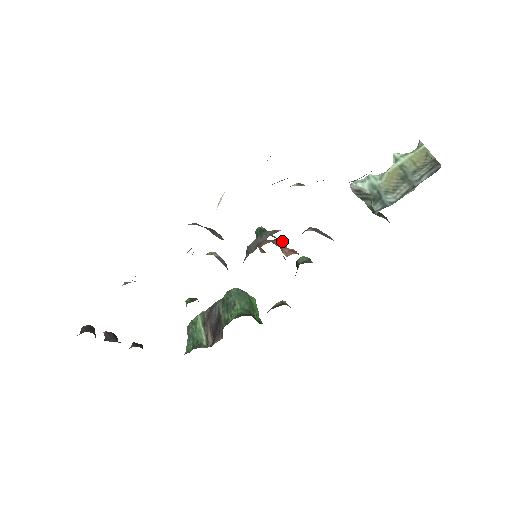
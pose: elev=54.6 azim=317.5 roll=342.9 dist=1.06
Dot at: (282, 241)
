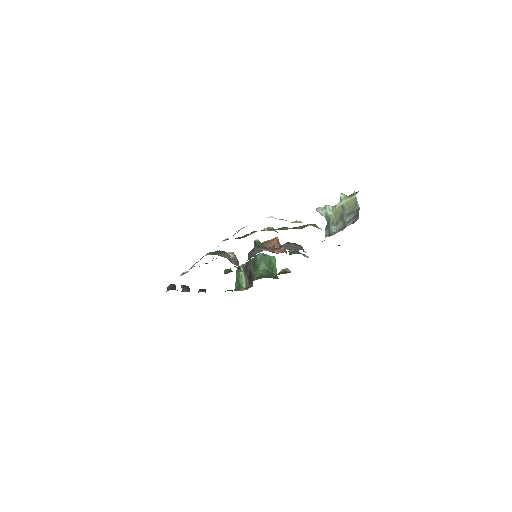
Dot at: (275, 242)
